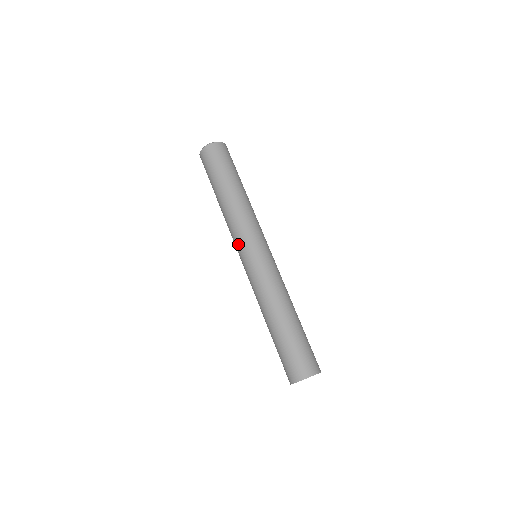
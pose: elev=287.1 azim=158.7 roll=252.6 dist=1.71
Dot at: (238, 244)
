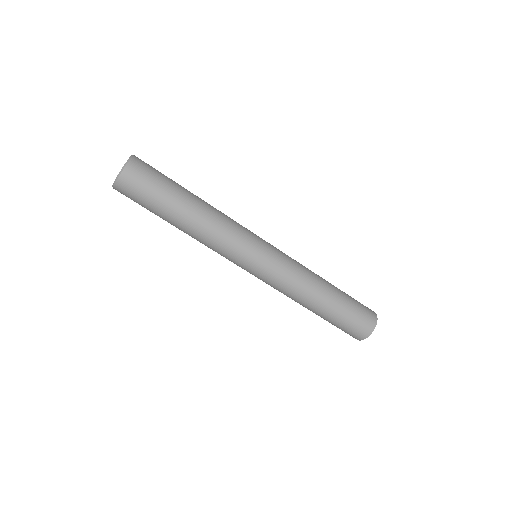
Dot at: occluded
